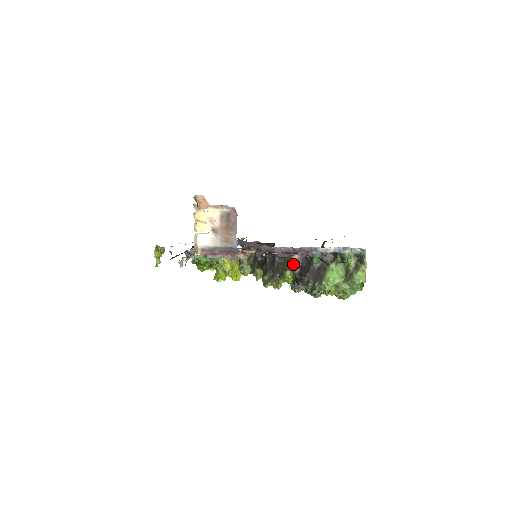
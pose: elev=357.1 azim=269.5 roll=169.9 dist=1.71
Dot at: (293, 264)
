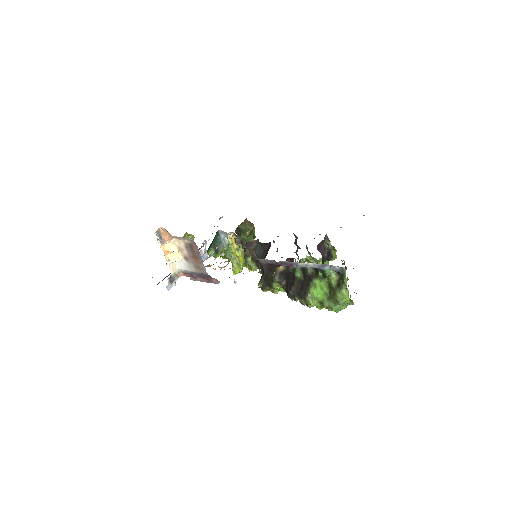
Dot at: (279, 276)
